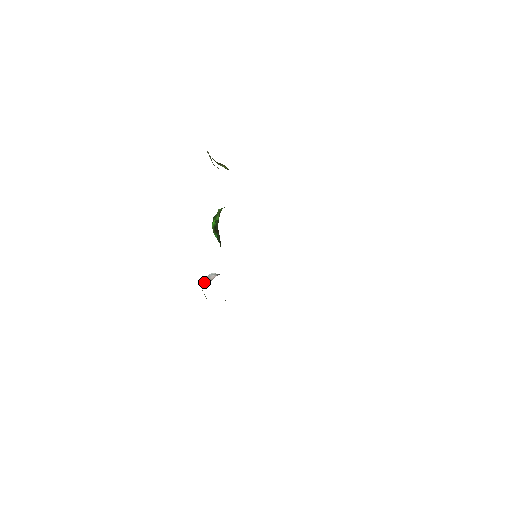
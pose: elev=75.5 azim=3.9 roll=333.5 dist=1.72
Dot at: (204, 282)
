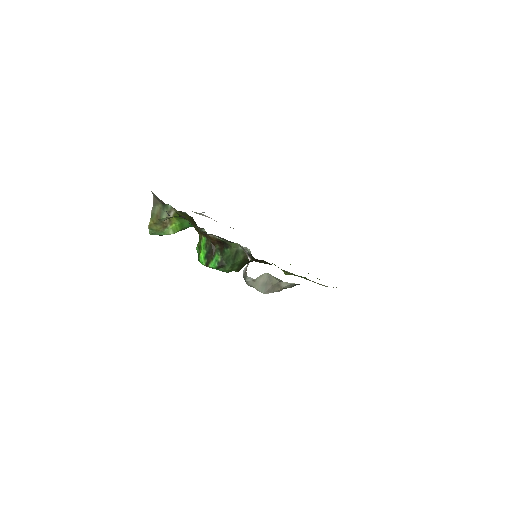
Dot at: (247, 266)
